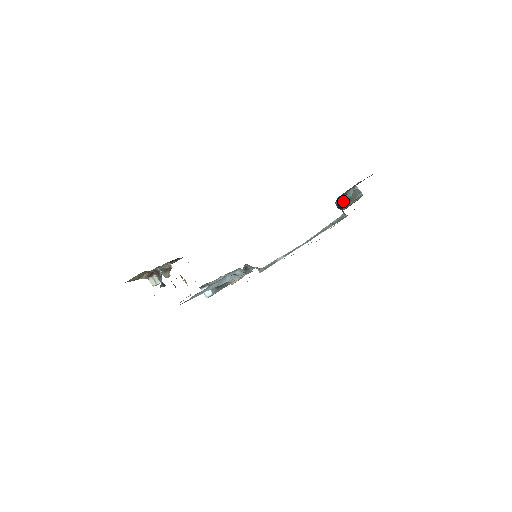
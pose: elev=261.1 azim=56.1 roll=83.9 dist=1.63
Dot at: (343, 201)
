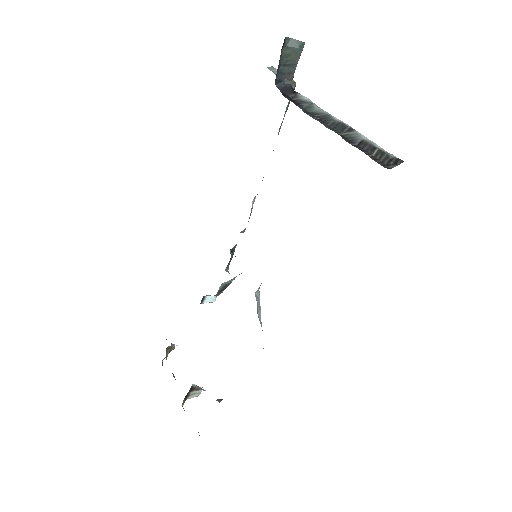
Dot at: (282, 75)
